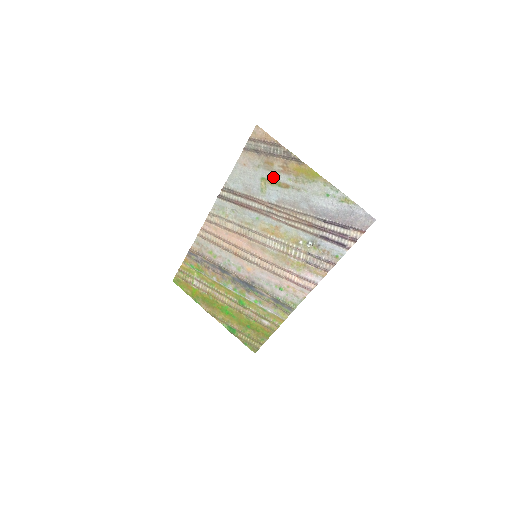
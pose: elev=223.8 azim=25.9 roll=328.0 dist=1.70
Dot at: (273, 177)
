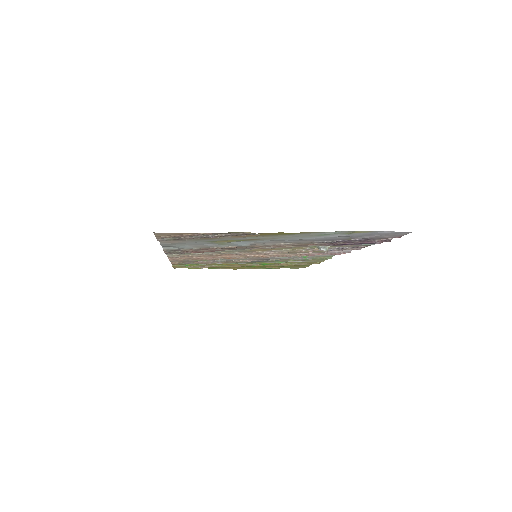
Dot at: (226, 240)
